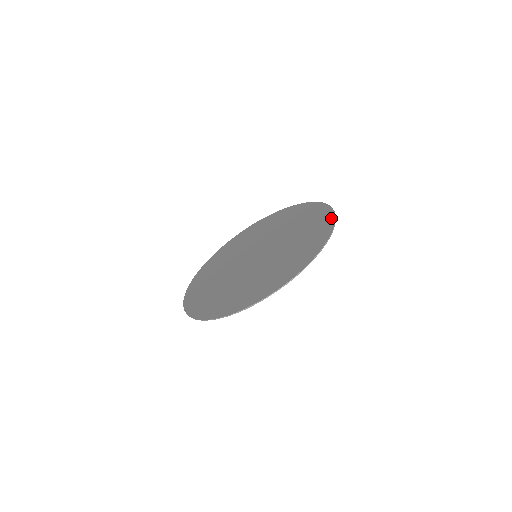
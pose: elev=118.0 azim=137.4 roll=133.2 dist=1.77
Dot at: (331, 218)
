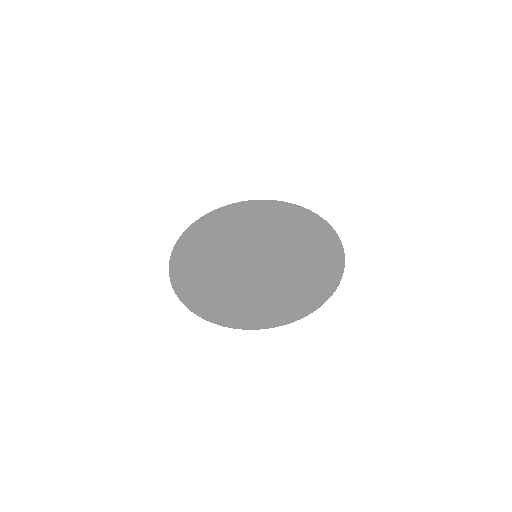
Dot at: (338, 275)
